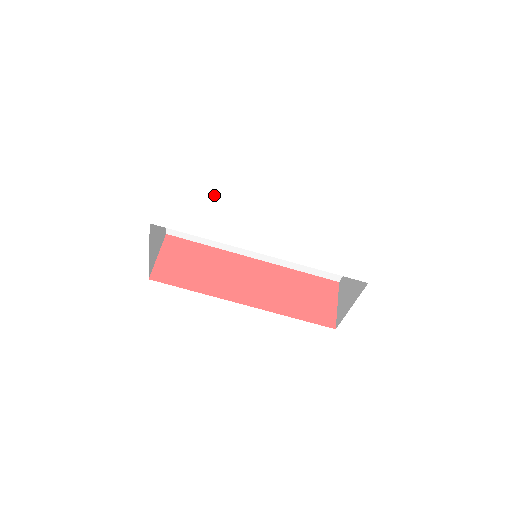
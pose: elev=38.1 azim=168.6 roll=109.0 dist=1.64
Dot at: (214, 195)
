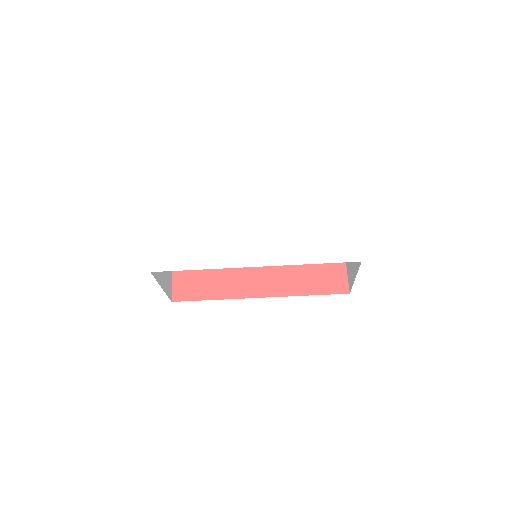
Dot at: (198, 219)
